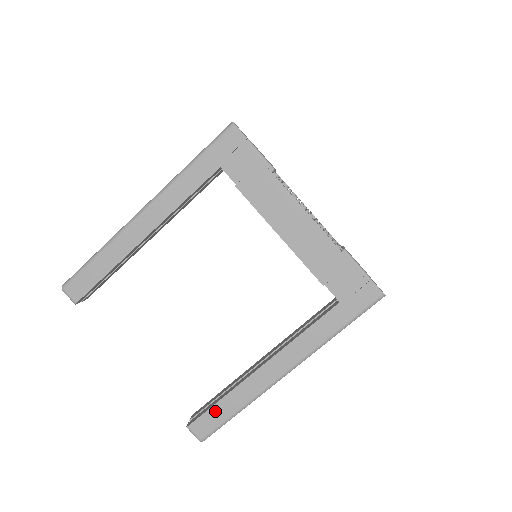
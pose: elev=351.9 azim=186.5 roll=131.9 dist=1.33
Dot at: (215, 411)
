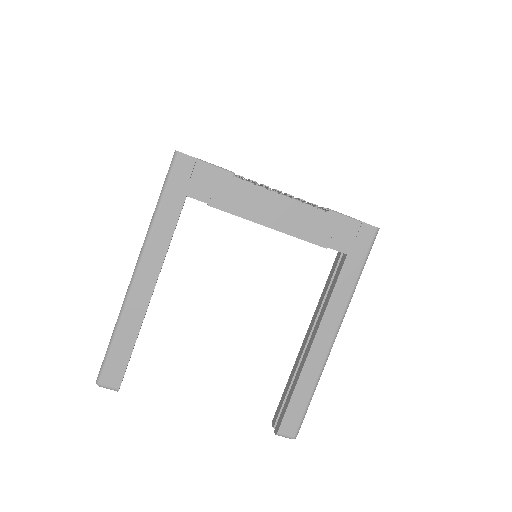
Dot at: (293, 406)
